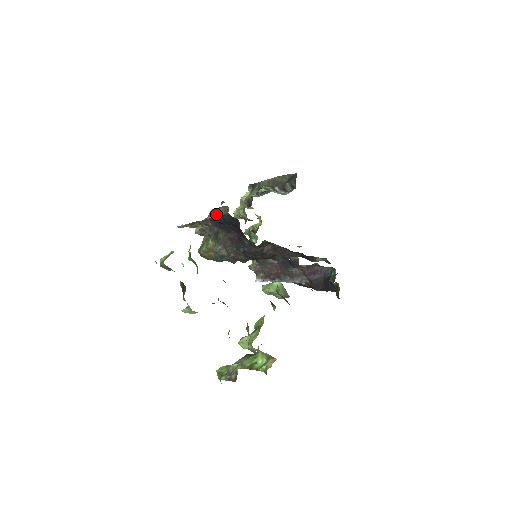
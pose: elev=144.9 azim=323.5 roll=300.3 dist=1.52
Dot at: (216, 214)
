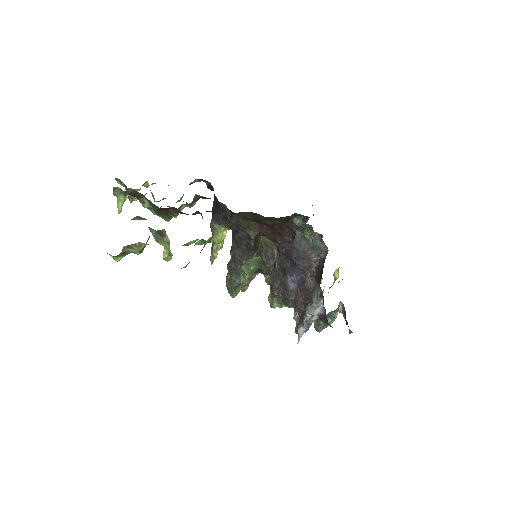
Dot at: occluded
